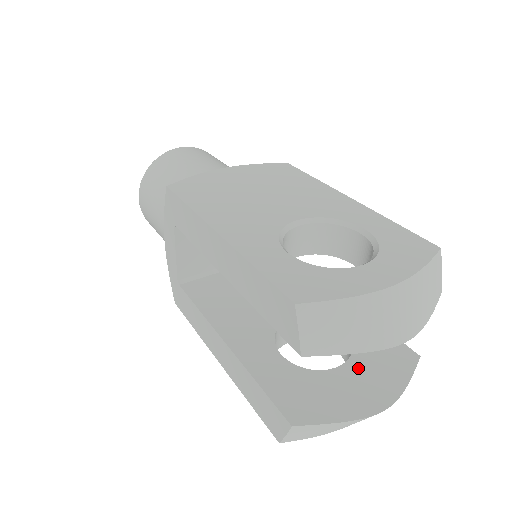
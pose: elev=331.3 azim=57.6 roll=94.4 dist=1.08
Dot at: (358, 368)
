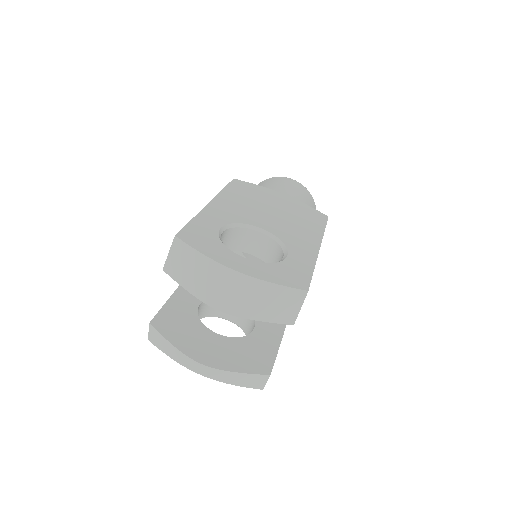
Dot at: (225, 343)
